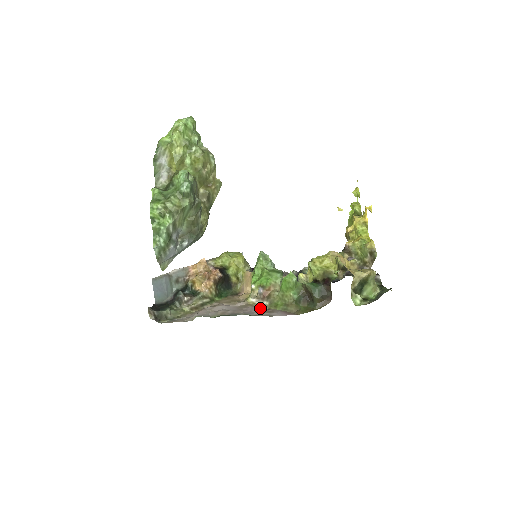
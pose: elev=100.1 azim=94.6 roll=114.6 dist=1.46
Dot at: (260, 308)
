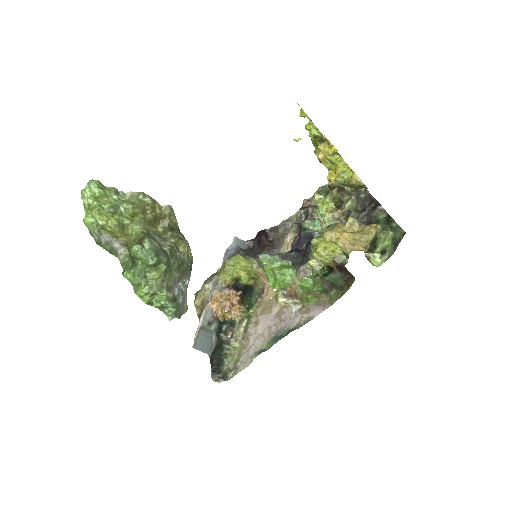
Dot at: (295, 308)
